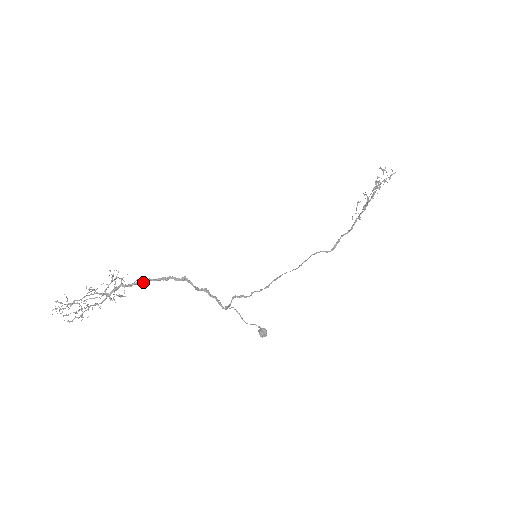
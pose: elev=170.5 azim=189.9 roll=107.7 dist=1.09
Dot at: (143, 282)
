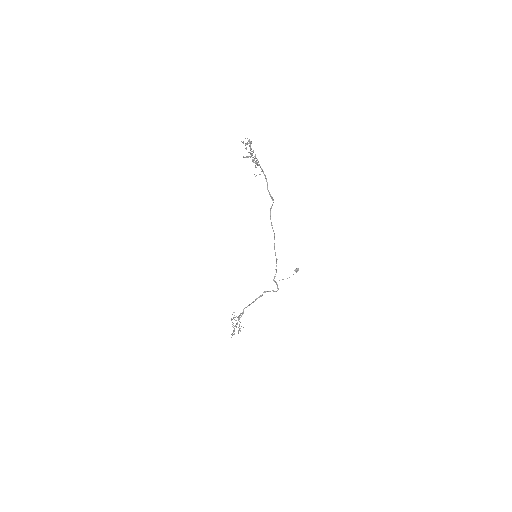
Dot at: occluded
